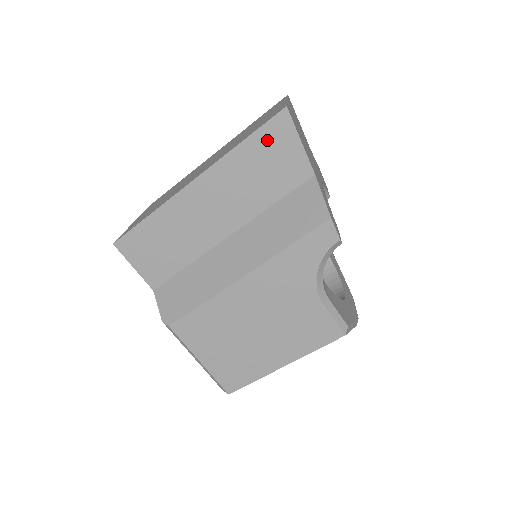
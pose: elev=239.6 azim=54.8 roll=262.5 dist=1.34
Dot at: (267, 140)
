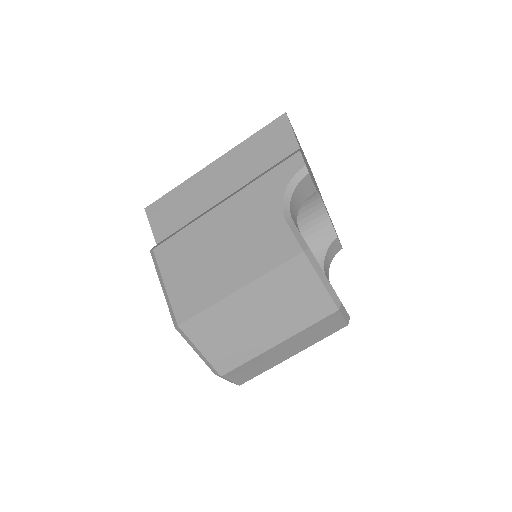
Dot at: (270, 132)
